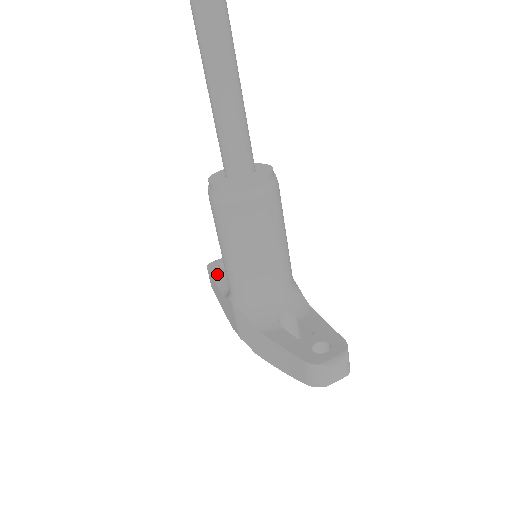
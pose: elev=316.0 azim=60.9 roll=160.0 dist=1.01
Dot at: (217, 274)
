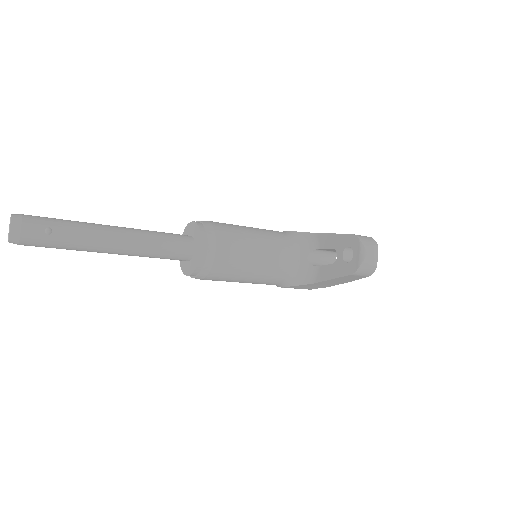
Dot at: occluded
